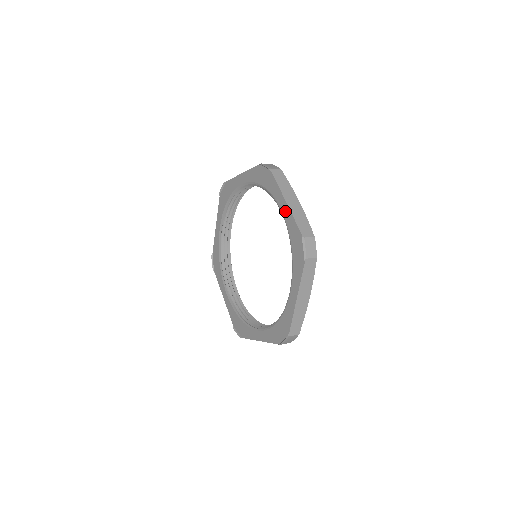
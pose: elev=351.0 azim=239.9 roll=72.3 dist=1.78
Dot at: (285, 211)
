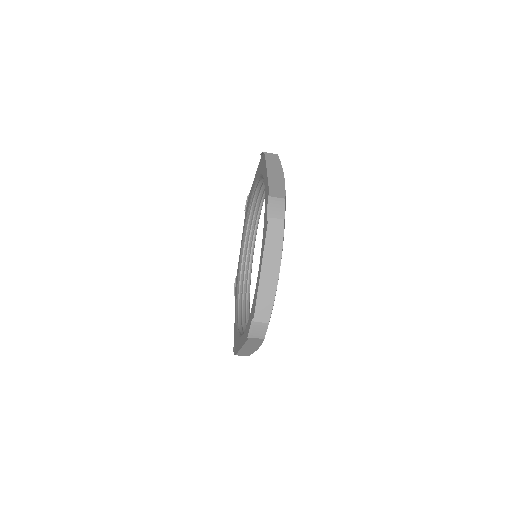
Dot at: (265, 182)
